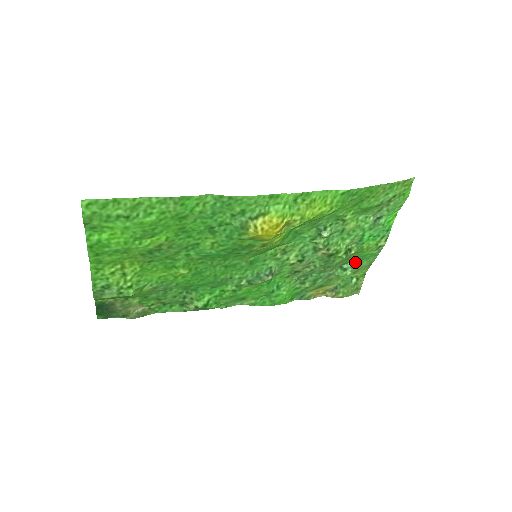
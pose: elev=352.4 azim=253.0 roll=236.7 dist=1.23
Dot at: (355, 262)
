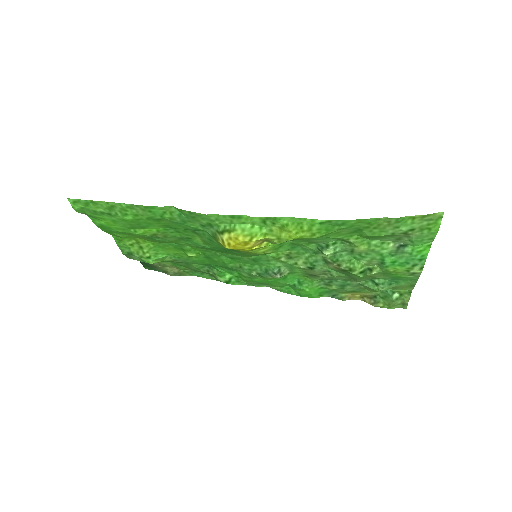
Dot at: (389, 280)
